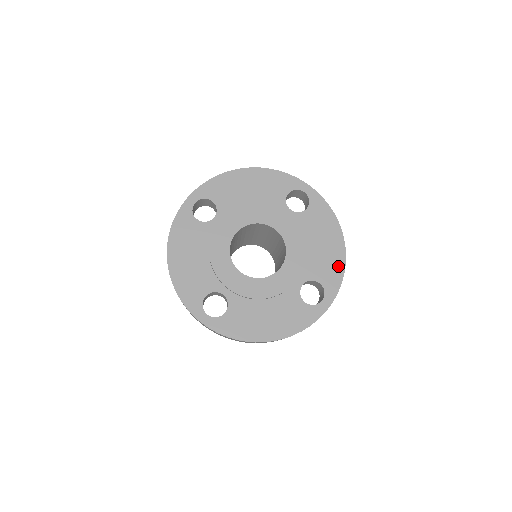
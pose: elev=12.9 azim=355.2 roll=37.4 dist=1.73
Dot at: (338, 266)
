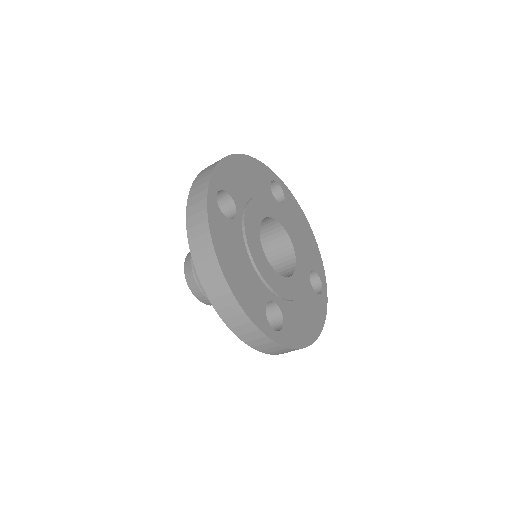
Dot at: (317, 254)
